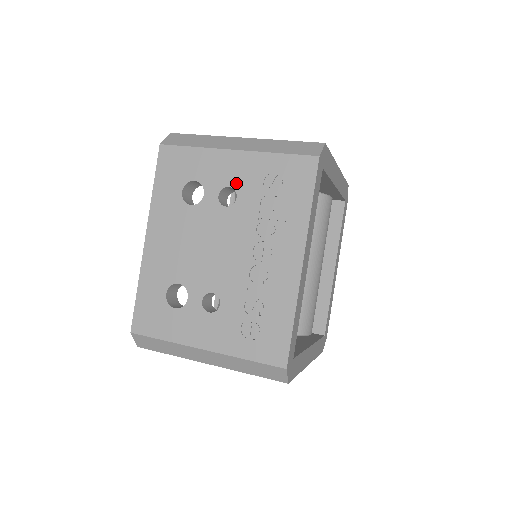
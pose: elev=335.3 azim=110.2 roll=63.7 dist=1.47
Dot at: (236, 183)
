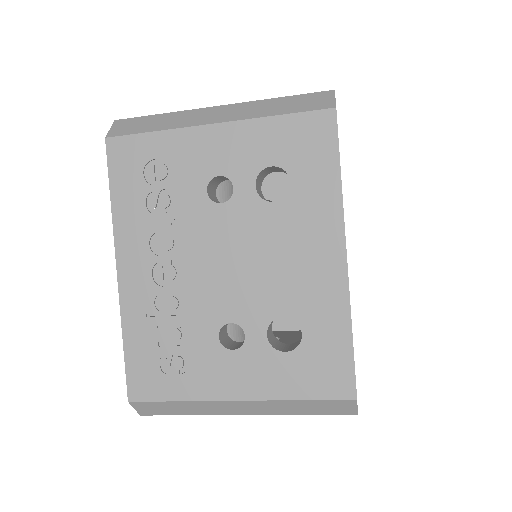
Dot at: occluded
